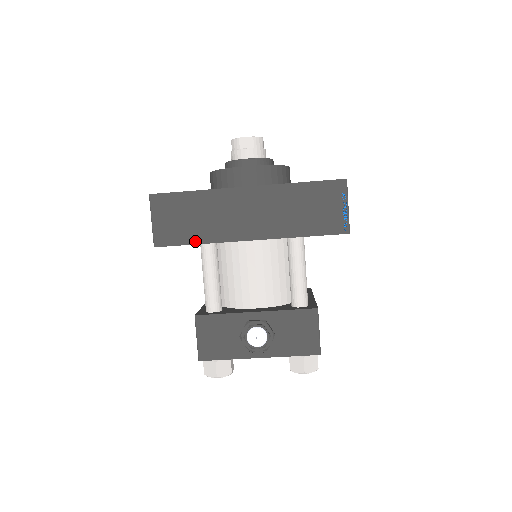
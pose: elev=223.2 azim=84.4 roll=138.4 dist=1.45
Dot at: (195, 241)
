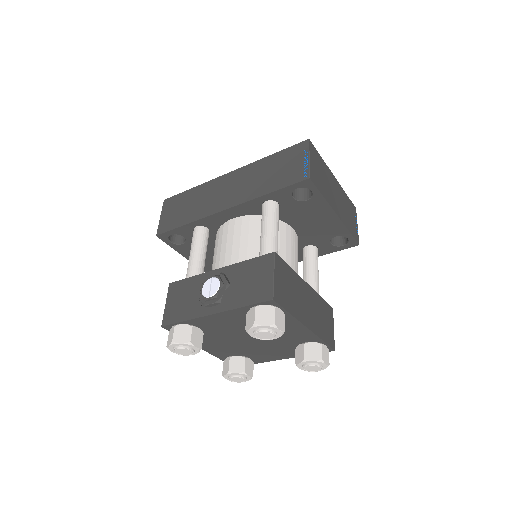
Dot at: (185, 223)
